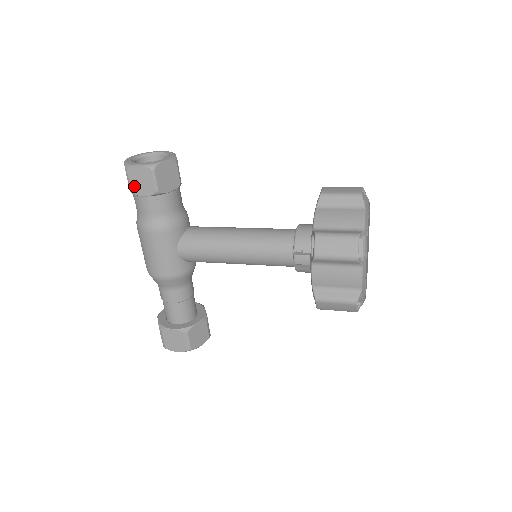
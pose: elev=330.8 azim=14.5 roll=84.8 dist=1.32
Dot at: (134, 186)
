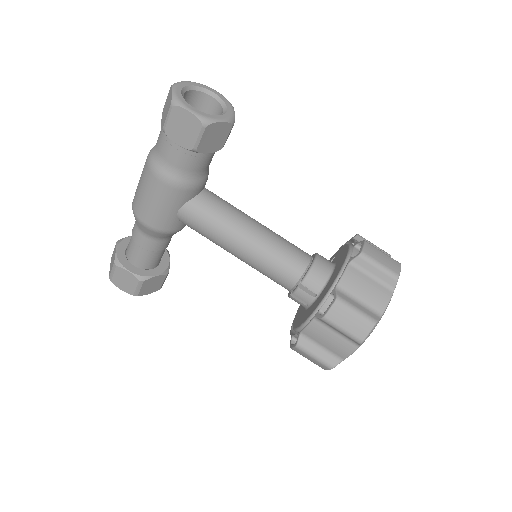
Dot at: (171, 127)
